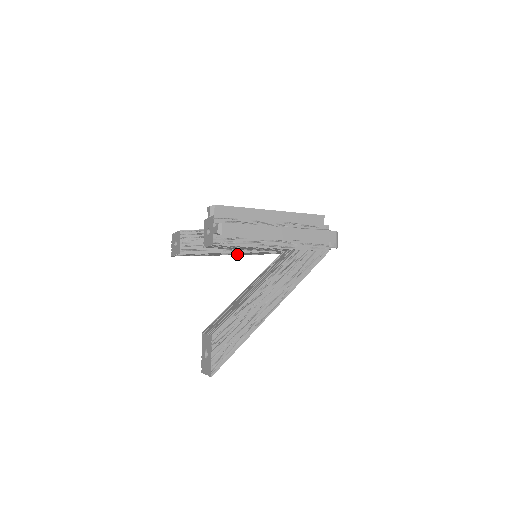
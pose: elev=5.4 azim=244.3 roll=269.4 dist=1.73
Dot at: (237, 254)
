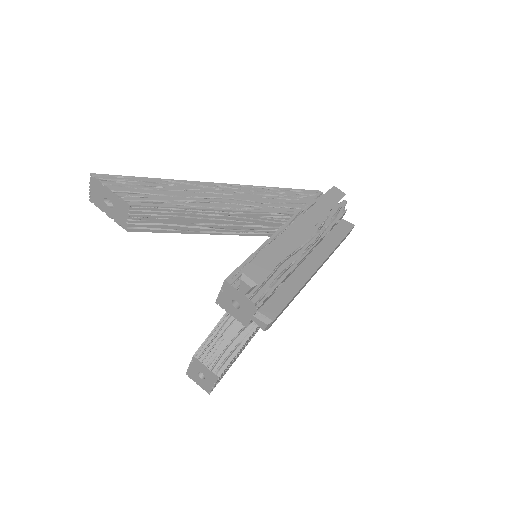
Dot at: occluded
